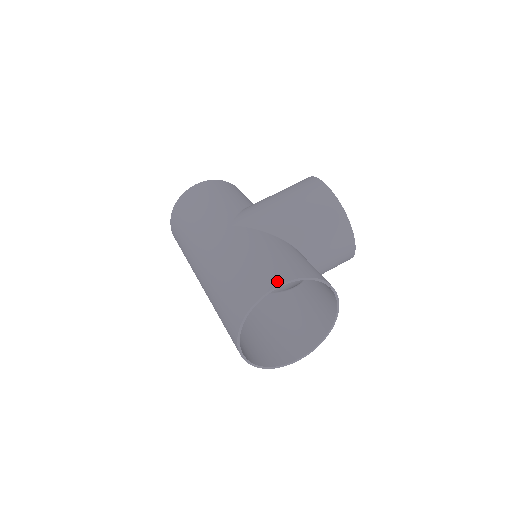
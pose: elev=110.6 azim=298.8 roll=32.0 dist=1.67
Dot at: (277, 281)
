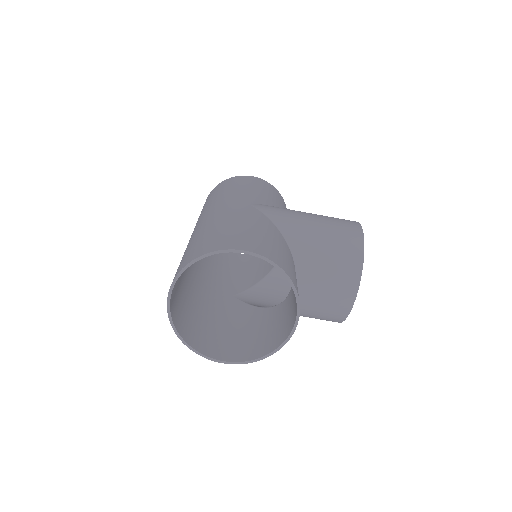
Dot at: (248, 248)
